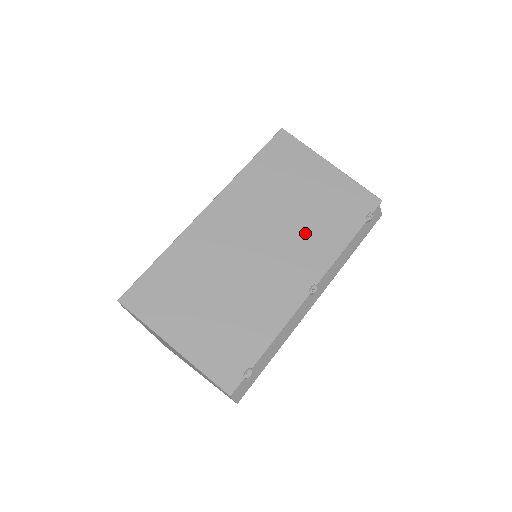
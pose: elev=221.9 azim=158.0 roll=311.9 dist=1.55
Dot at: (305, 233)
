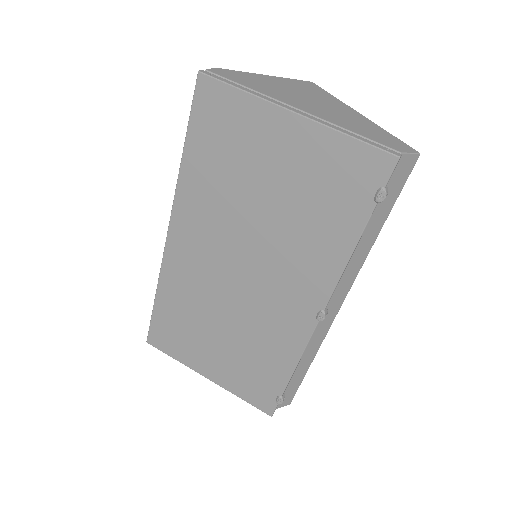
Dot at: (289, 244)
